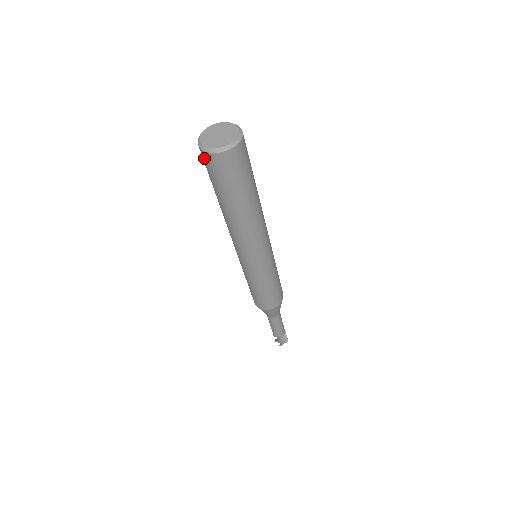
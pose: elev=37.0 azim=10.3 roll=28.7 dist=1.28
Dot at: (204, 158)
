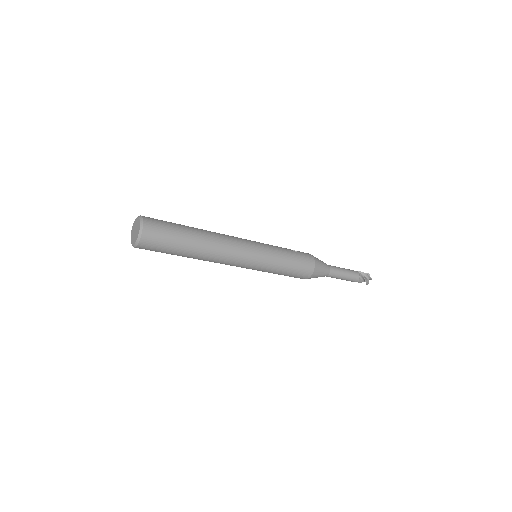
Dot at: occluded
